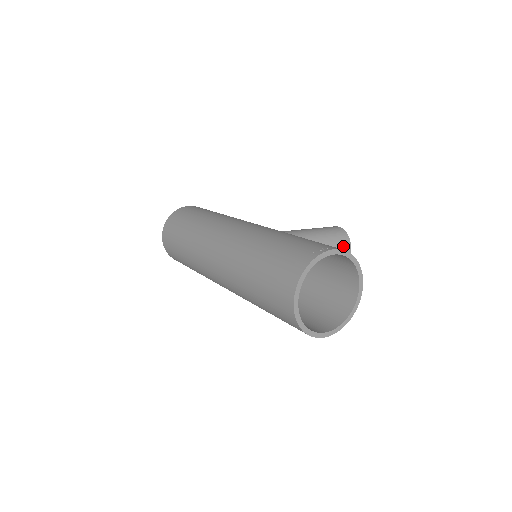
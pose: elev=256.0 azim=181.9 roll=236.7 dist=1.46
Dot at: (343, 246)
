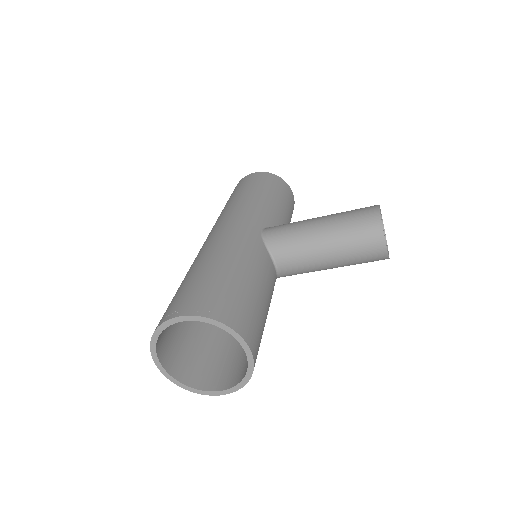
Dot at: (369, 242)
